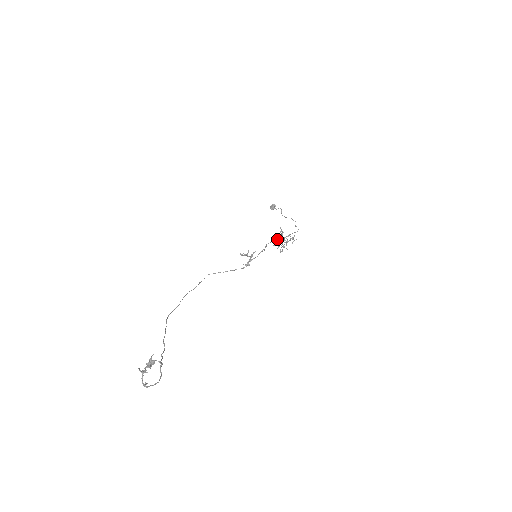
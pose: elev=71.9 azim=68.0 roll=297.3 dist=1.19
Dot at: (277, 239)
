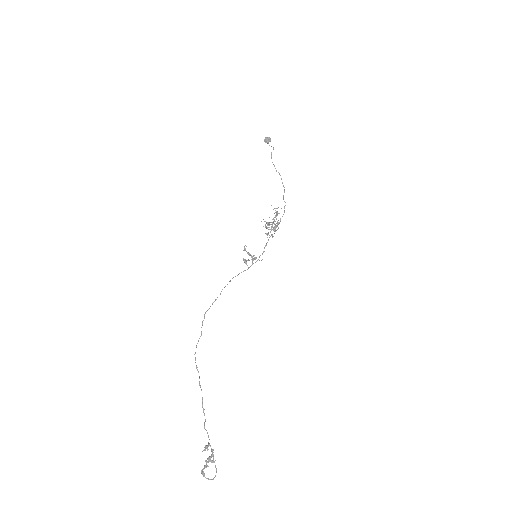
Dot at: (270, 222)
